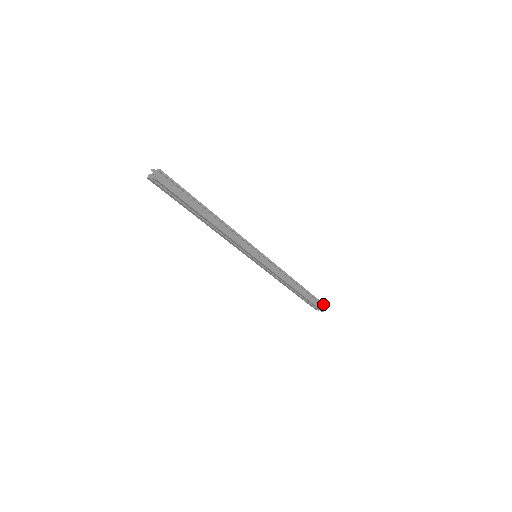
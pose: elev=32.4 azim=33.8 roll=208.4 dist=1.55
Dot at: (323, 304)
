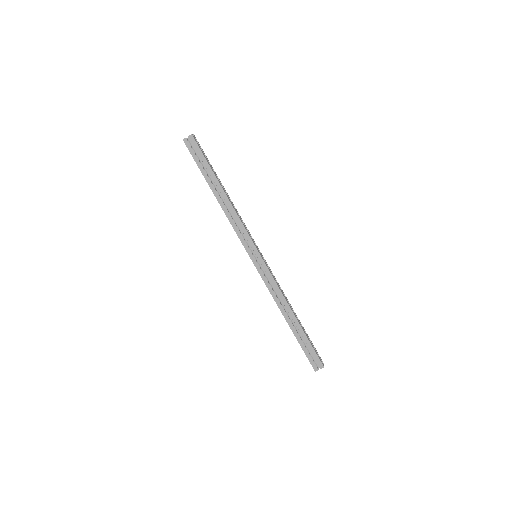
Dot at: (321, 360)
